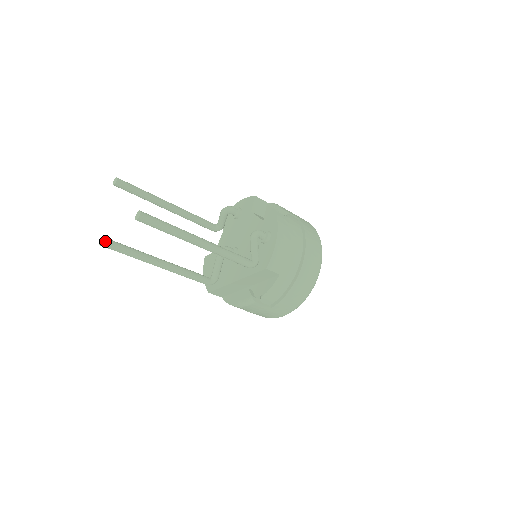
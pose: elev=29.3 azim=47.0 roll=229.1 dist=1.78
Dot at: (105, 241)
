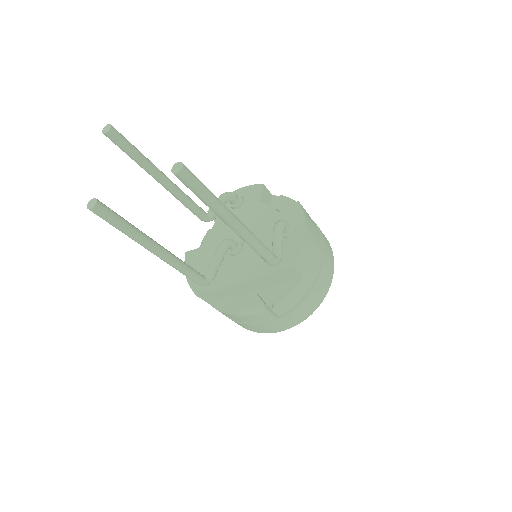
Dot at: (98, 204)
